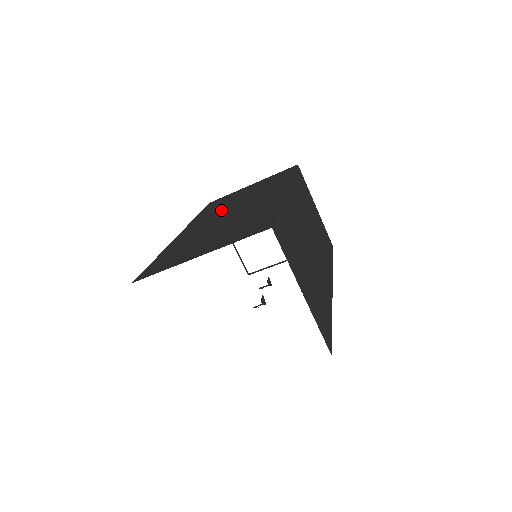
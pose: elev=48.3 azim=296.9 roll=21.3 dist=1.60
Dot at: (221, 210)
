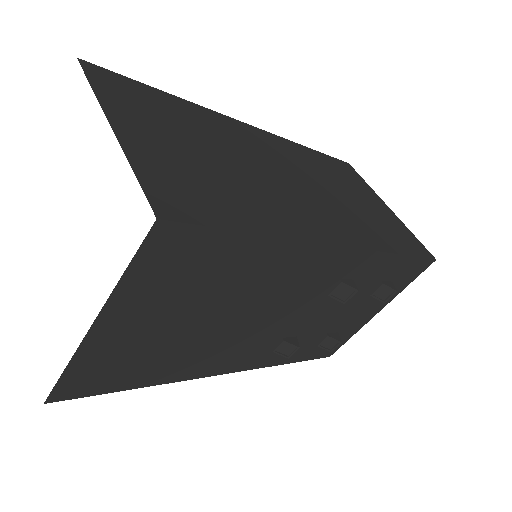
Dot at: occluded
